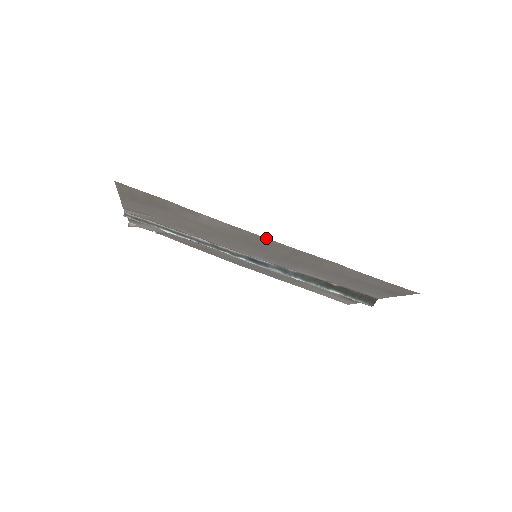
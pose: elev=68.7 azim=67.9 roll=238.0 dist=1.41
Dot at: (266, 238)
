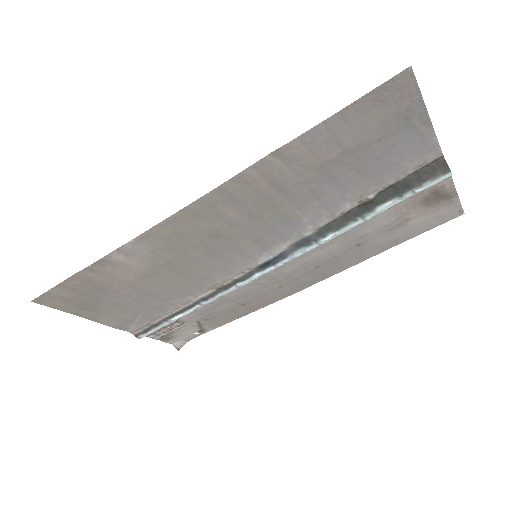
Dot at: (177, 213)
